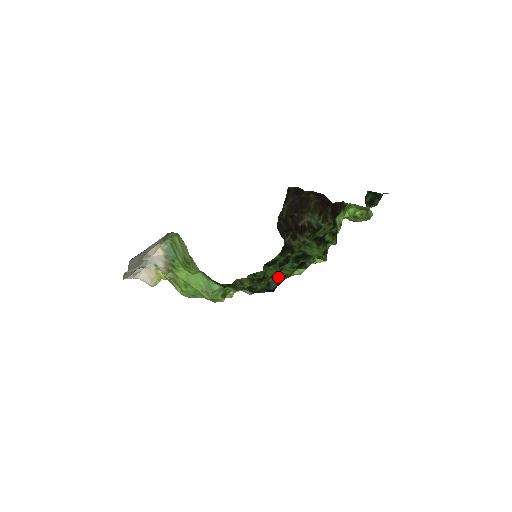
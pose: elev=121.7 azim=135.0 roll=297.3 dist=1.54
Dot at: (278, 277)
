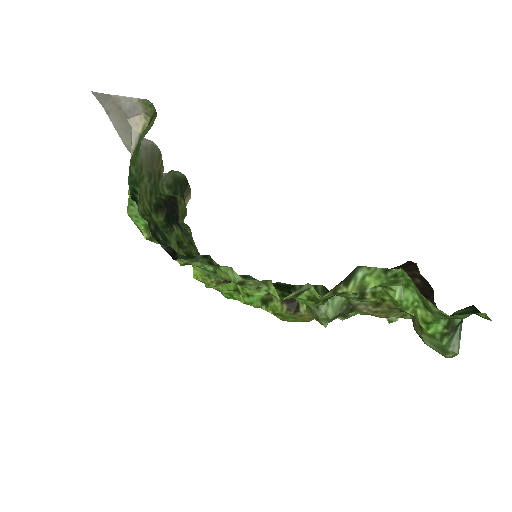
Dot at: (210, 261)
